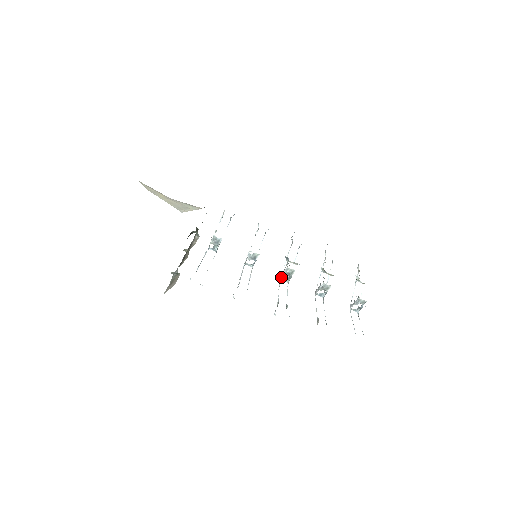
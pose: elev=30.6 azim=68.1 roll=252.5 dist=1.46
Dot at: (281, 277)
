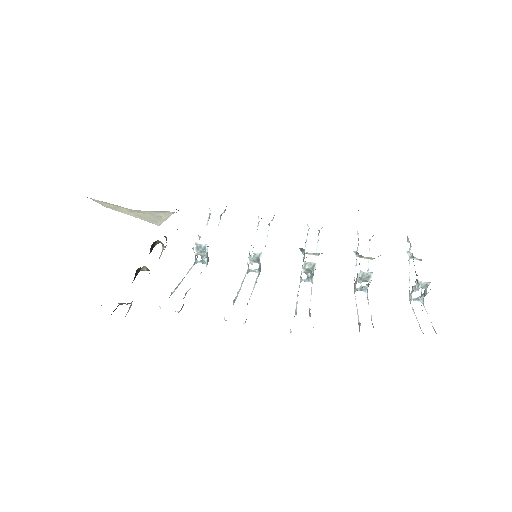
Dot at: (300, 277)
